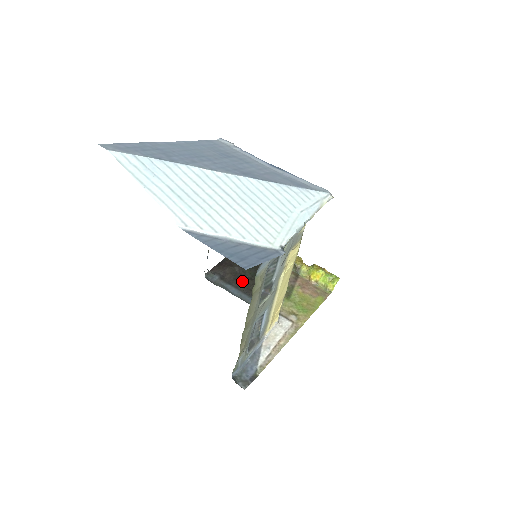
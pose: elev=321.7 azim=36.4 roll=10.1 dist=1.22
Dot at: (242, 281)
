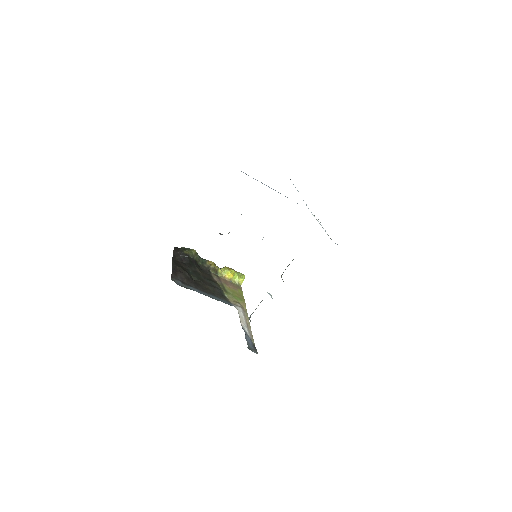
Dot at: (196, 283)
